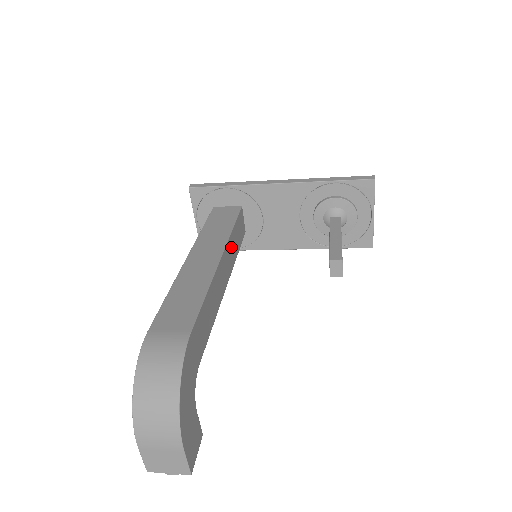
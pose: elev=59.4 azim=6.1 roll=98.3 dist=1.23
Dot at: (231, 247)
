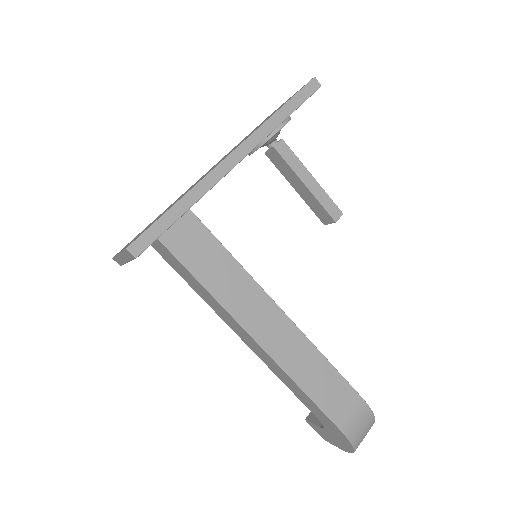
Dot at: occluded
